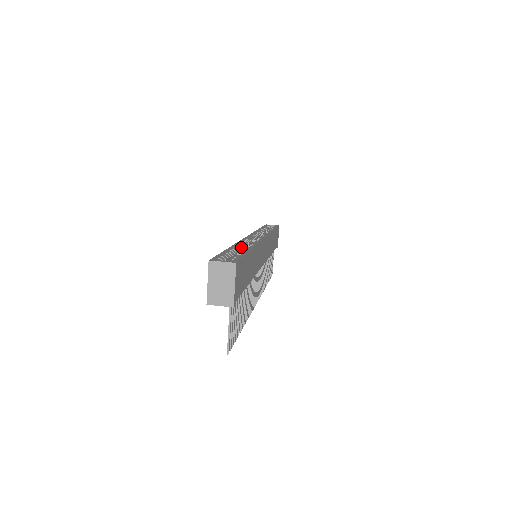
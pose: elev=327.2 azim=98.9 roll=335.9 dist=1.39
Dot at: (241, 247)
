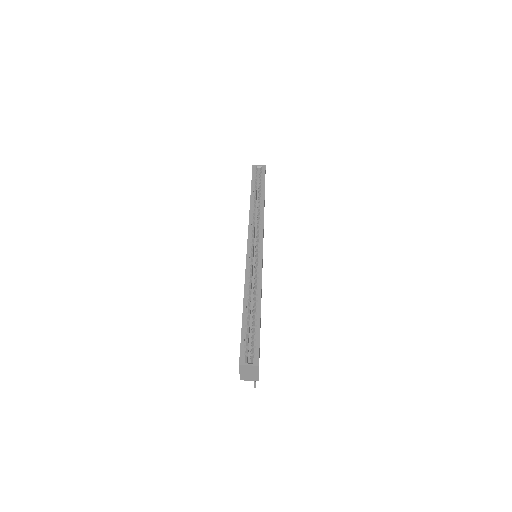
Dot at: (250, 294)
